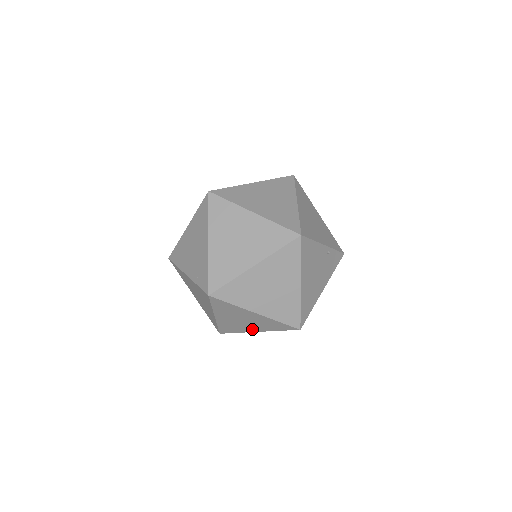
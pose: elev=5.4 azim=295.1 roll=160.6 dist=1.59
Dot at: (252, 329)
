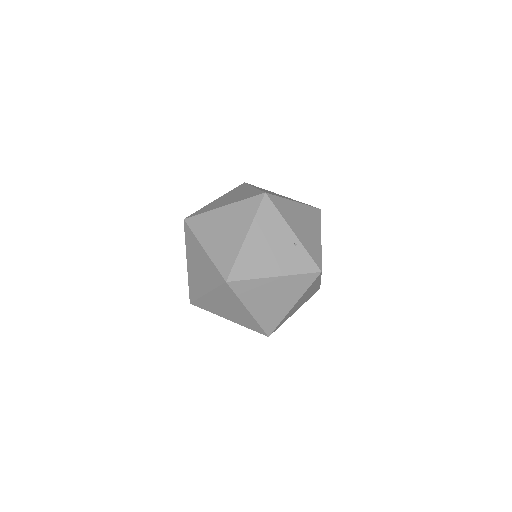
Dot at: (204, 288)
